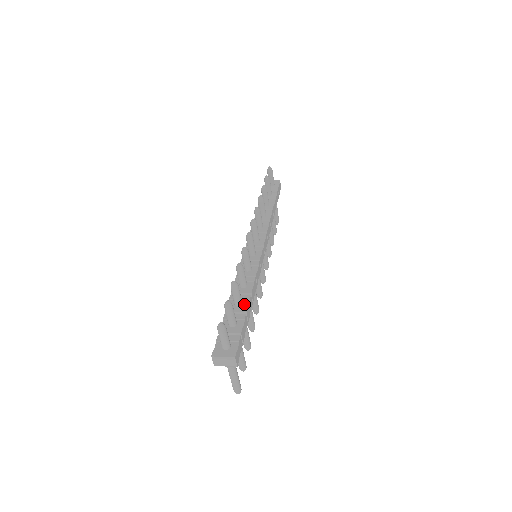
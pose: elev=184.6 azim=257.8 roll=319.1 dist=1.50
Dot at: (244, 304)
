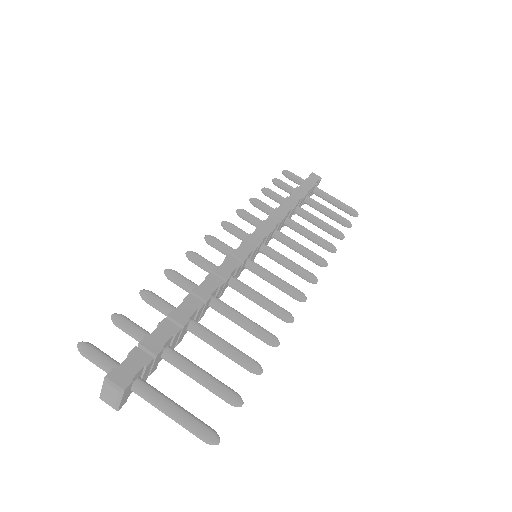
Dot at: occluded
